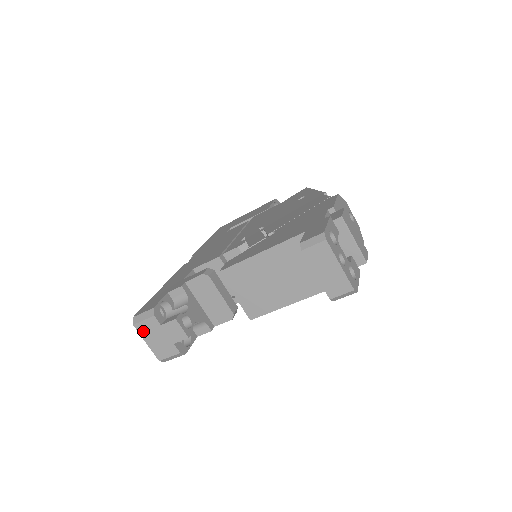
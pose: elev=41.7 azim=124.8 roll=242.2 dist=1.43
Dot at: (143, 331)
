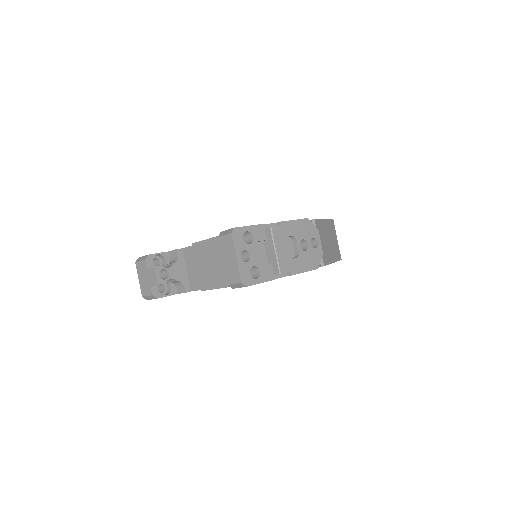
Dot at: (139, 269)
